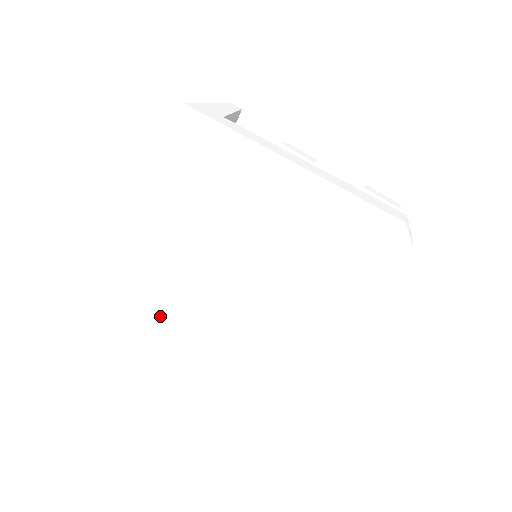
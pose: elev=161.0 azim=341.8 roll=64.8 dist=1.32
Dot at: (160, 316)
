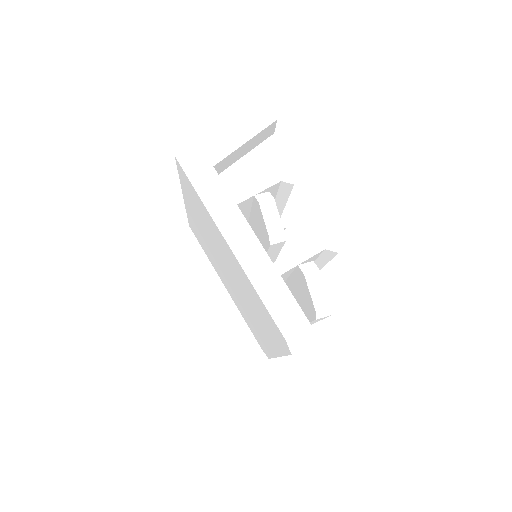
Dot at: (207, 253)
